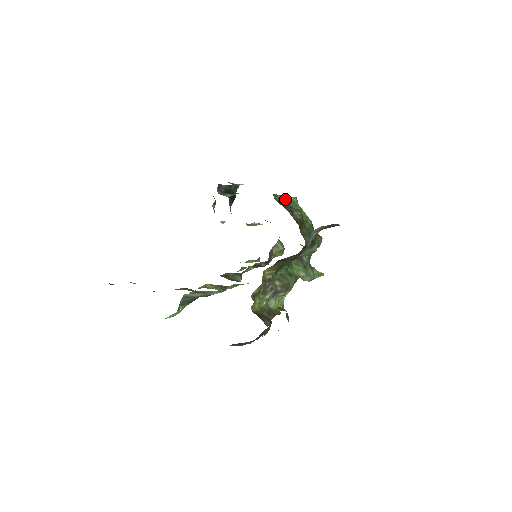
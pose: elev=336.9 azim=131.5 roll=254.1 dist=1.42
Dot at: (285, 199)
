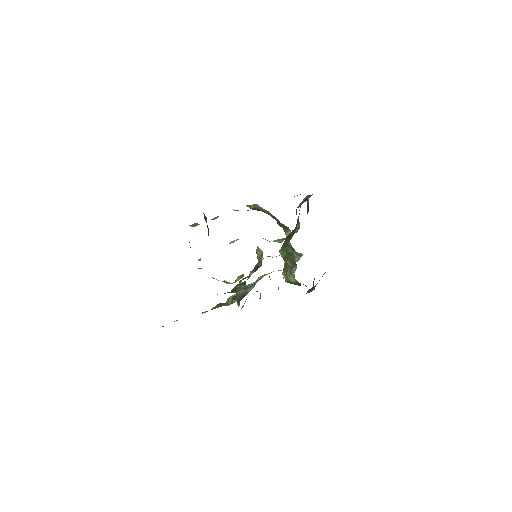
Dot at: (252, 207)
